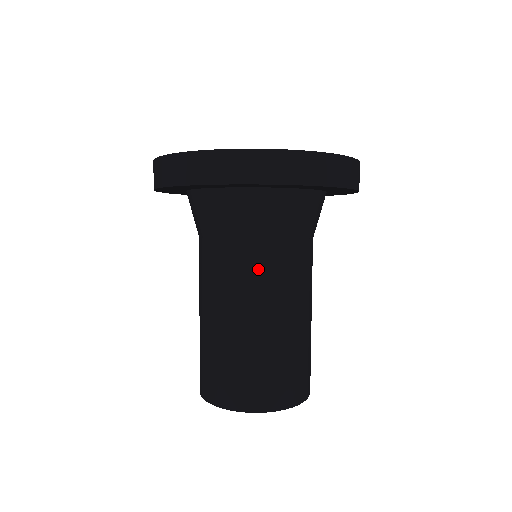
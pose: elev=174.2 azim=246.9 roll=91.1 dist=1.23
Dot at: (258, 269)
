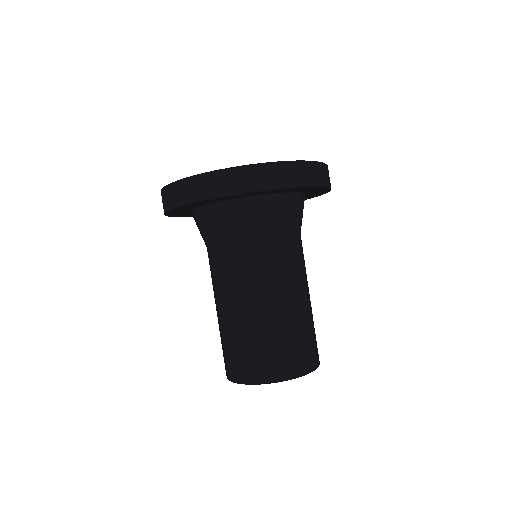
Dot at: (254, 264)
